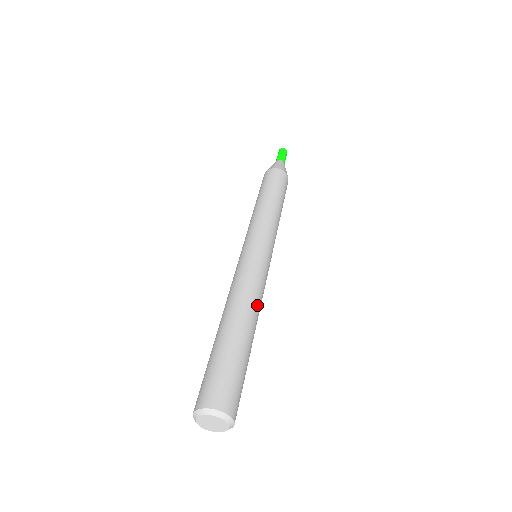
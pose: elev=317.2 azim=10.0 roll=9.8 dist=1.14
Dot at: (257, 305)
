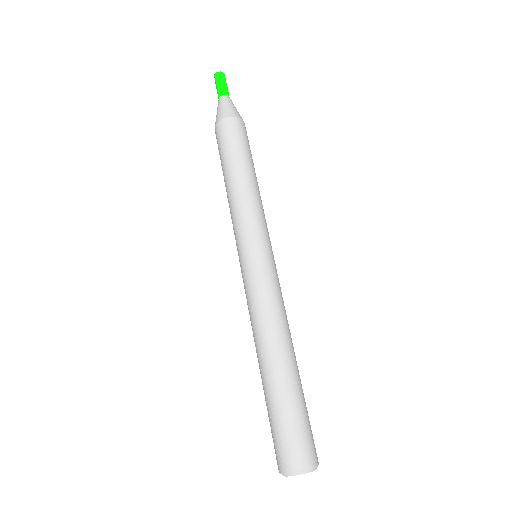
Dot at: occluded
